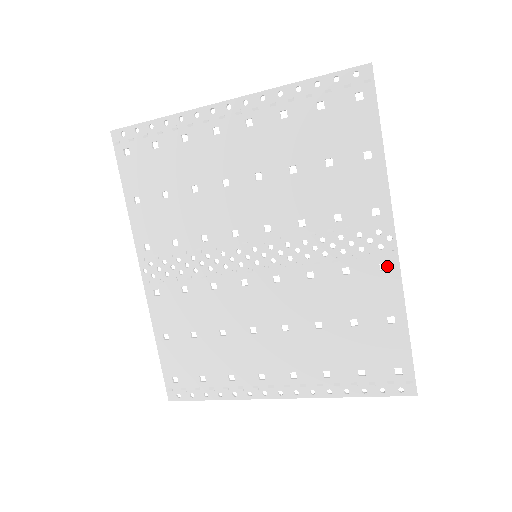
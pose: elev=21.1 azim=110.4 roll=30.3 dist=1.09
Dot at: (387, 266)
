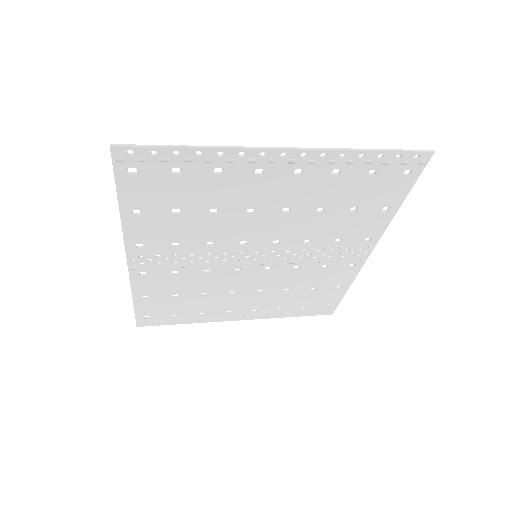
Dot at: (355, 265)
